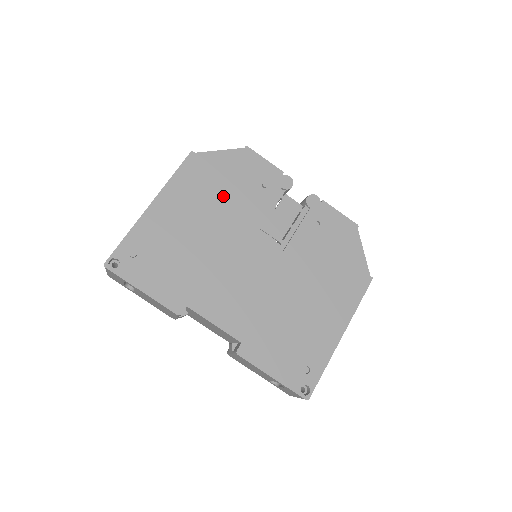
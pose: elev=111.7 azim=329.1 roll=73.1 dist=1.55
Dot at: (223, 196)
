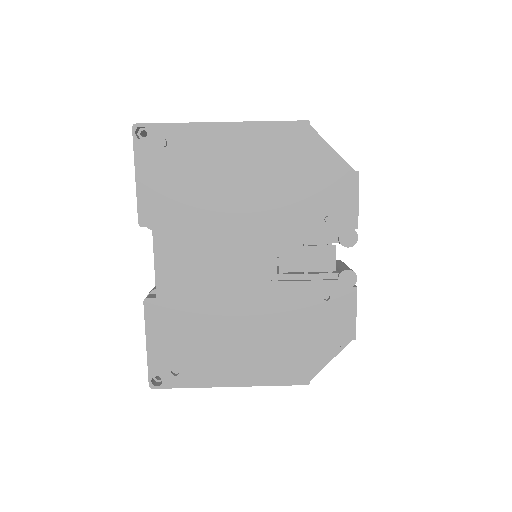
Dot at: (285, 186)
